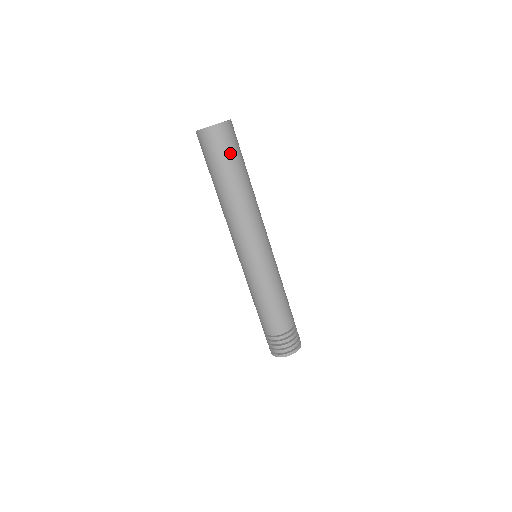
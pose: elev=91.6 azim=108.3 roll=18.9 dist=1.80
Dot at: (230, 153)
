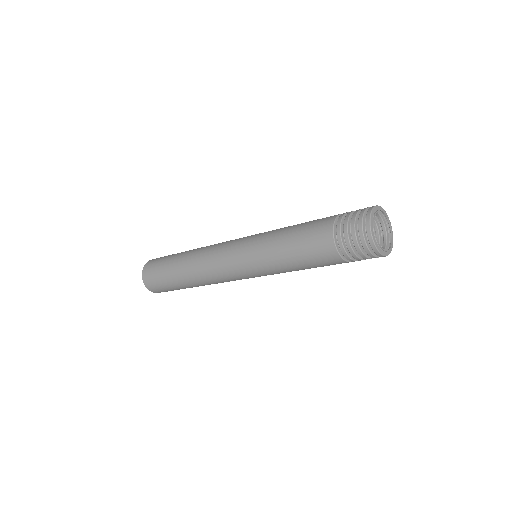
Dot at: (166, 257)
